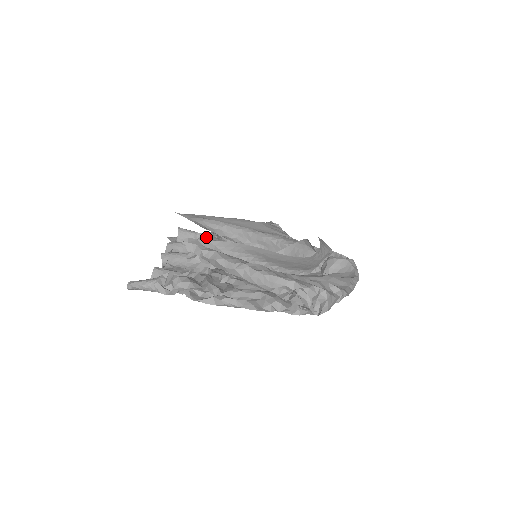
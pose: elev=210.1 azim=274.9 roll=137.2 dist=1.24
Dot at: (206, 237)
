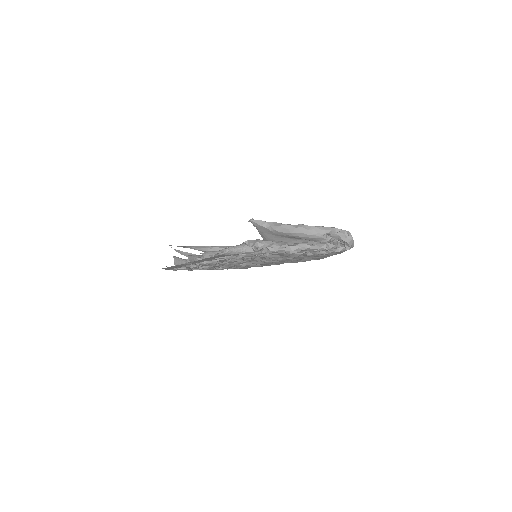
Dot at: occluded
